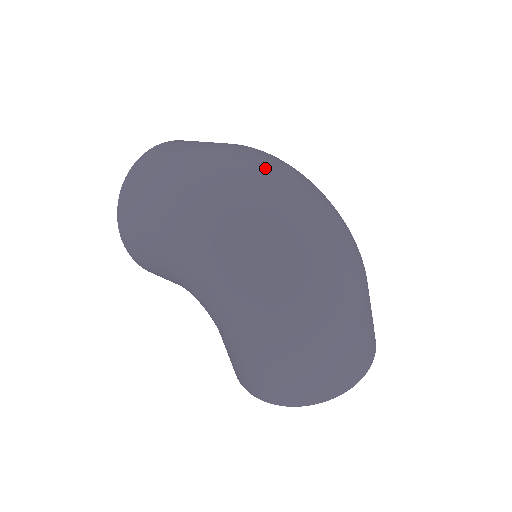
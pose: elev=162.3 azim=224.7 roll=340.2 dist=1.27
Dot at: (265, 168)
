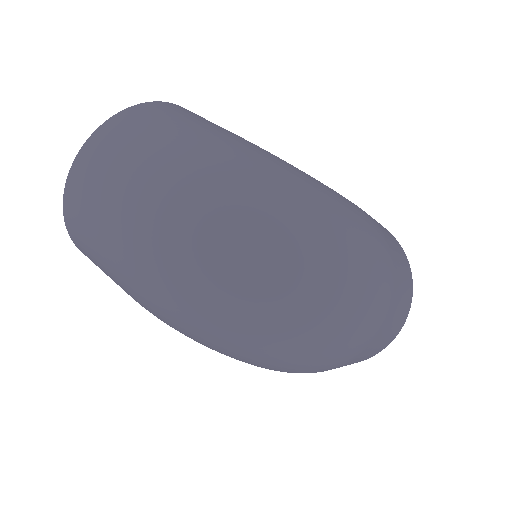
Dot at: (230, 251)
